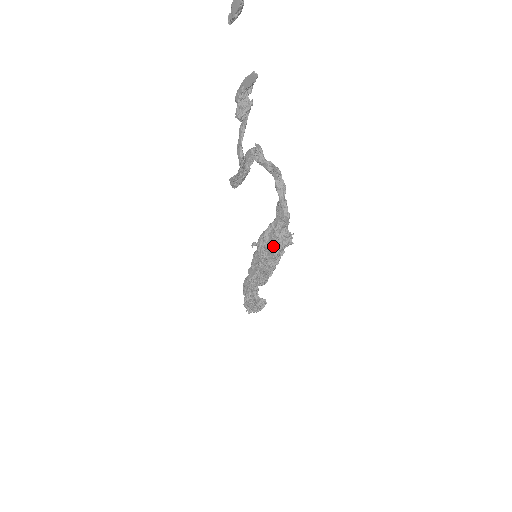
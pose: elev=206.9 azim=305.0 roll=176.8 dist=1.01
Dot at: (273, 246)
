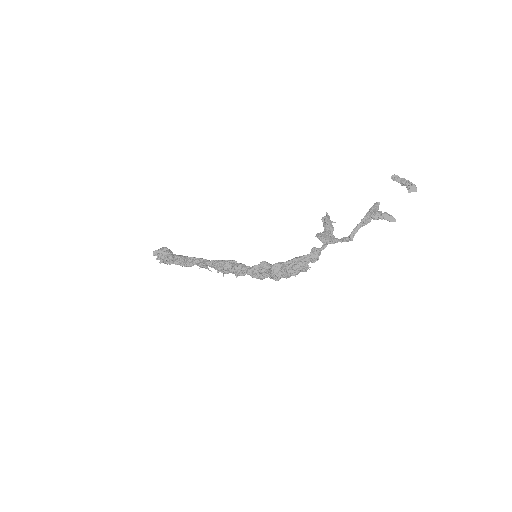
Dot at: (299, 270)
